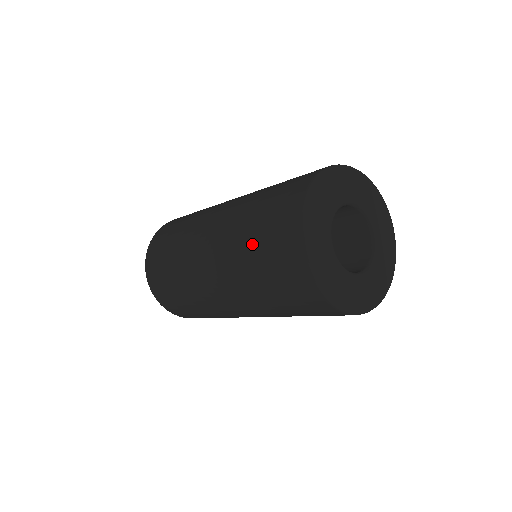
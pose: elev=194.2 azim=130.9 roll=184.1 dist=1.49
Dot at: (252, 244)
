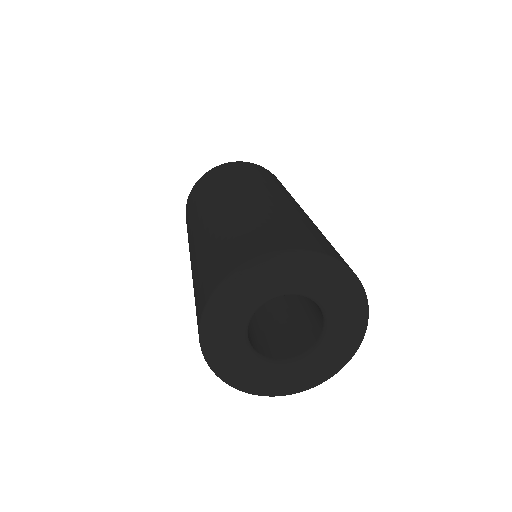
Dot at: occluded
